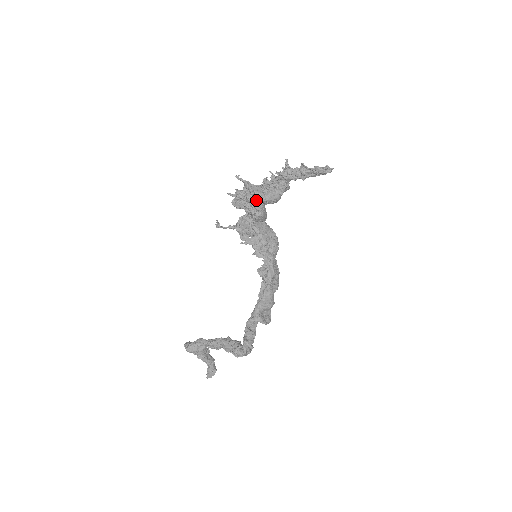
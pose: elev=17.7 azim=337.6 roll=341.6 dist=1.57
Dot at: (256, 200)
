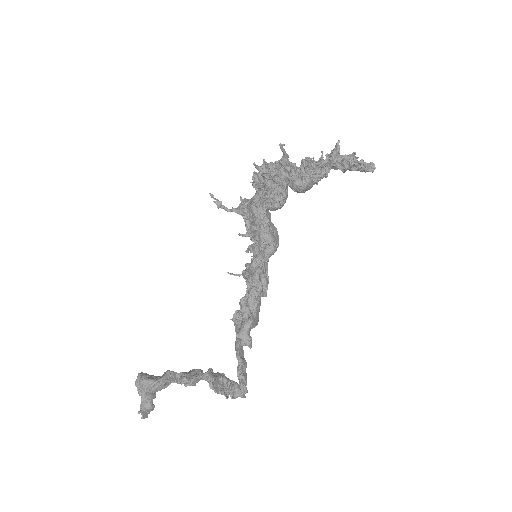
Dot at: (287, 183)
